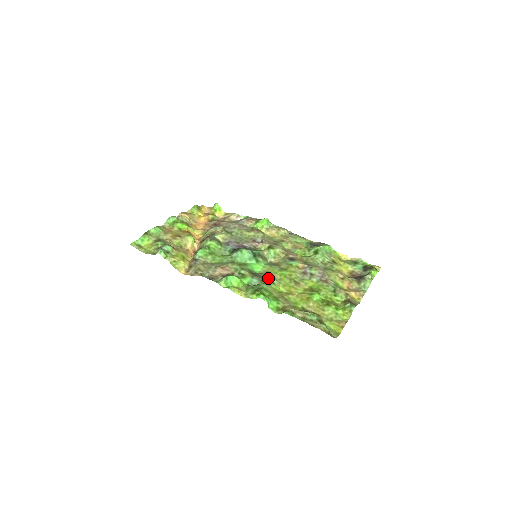
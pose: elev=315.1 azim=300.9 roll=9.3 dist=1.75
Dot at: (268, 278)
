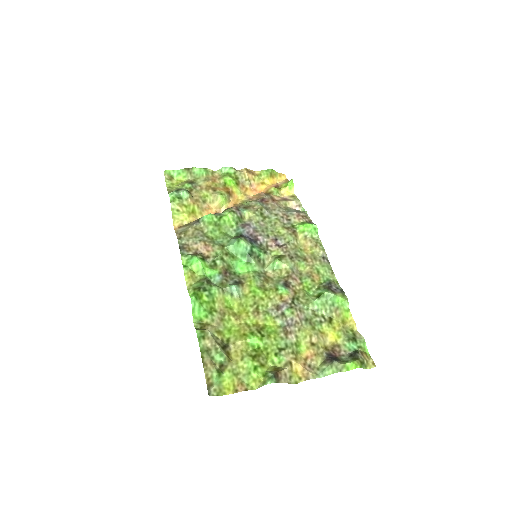
Dot at: (230, 285)
